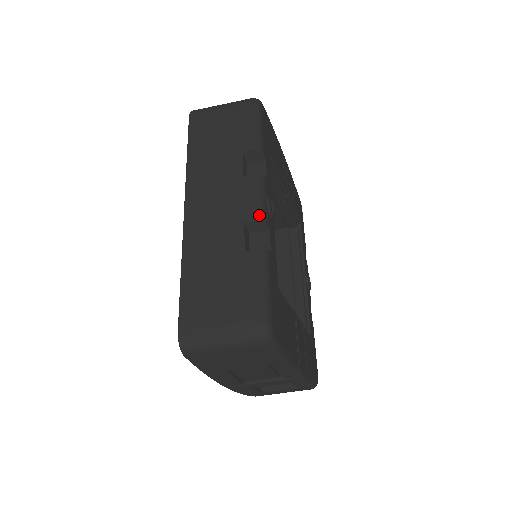
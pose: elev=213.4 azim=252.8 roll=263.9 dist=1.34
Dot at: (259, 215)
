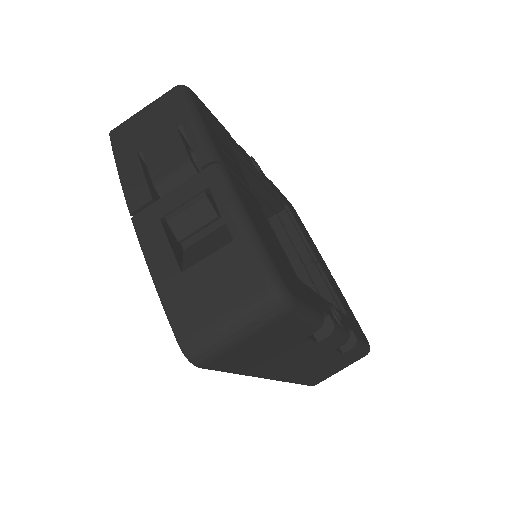
Dot at: occluded
